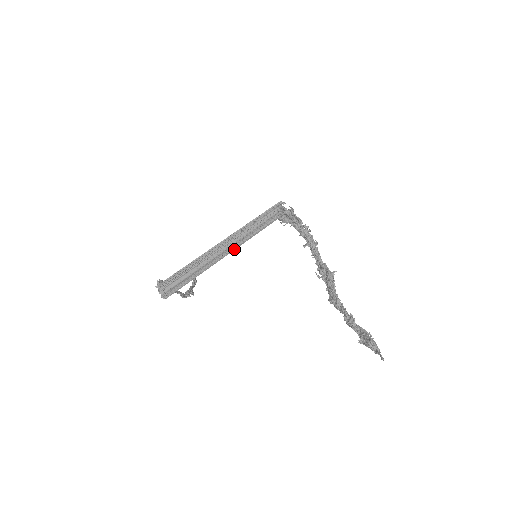
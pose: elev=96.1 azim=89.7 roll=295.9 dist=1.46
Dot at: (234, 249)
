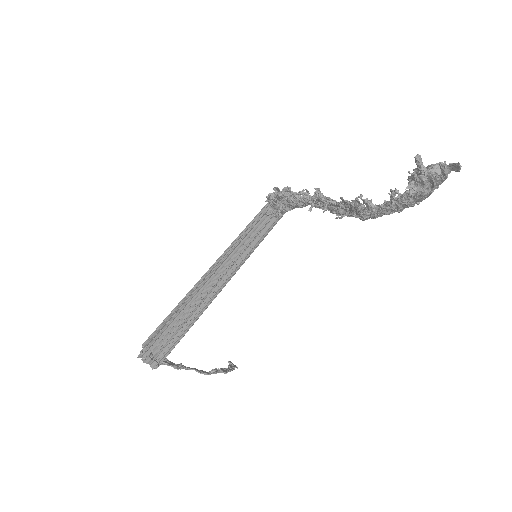
Dot at: (234, 273)
